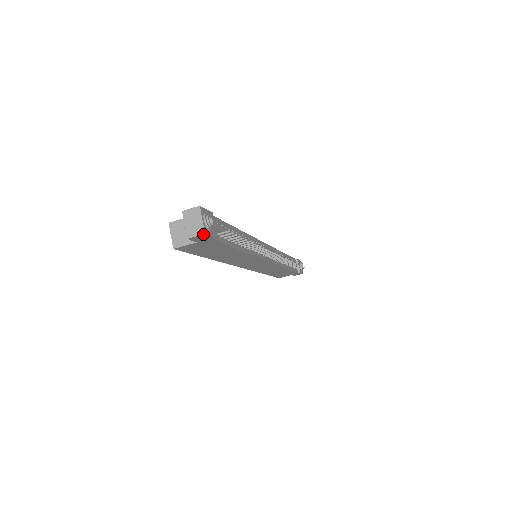
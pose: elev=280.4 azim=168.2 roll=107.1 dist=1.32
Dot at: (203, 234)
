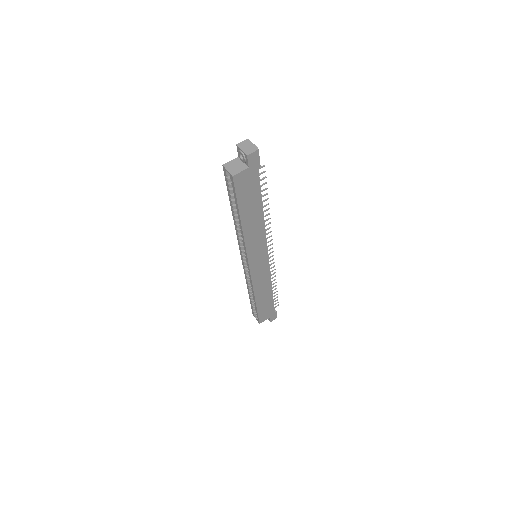
Dot at: (257, 150)
